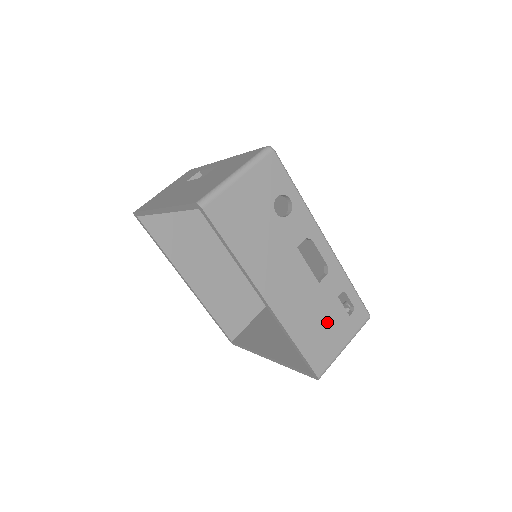
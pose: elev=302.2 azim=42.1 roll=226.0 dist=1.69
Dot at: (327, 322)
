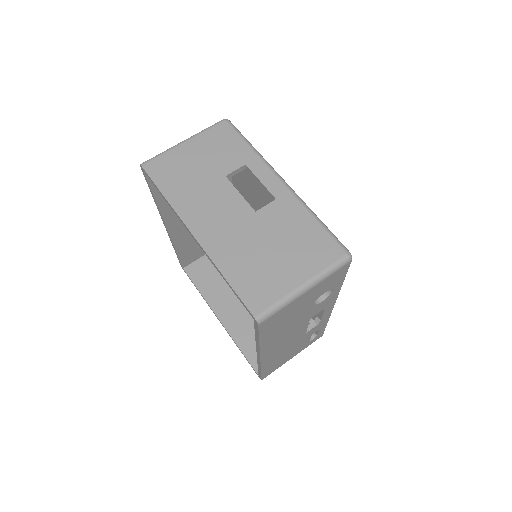
Dot at: (292, 351)
